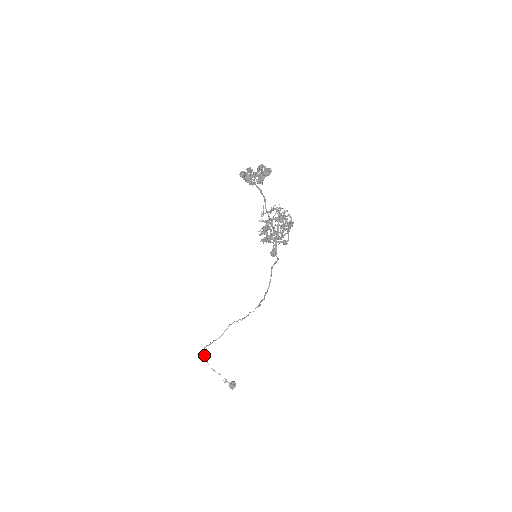
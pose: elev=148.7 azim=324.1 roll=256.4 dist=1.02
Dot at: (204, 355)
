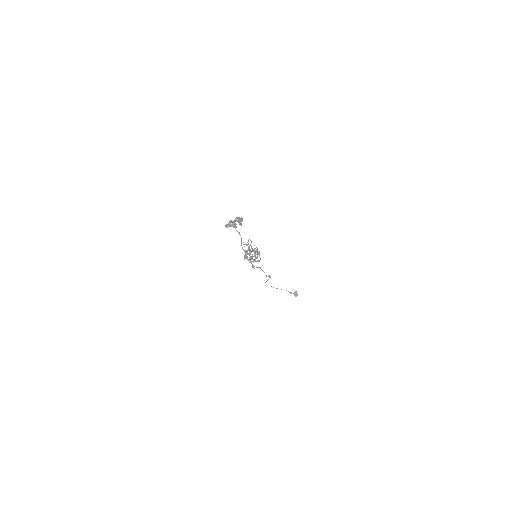
Dot at: occluded
